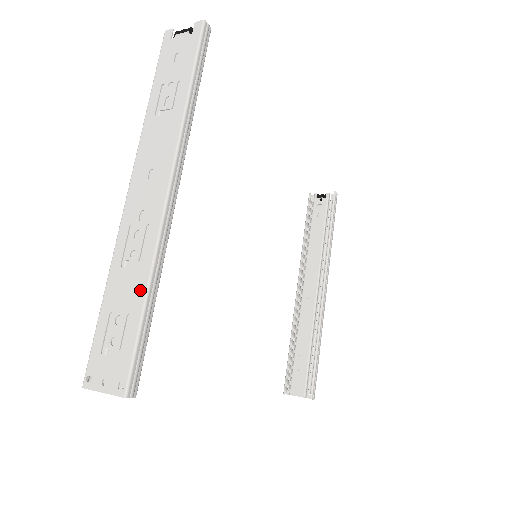
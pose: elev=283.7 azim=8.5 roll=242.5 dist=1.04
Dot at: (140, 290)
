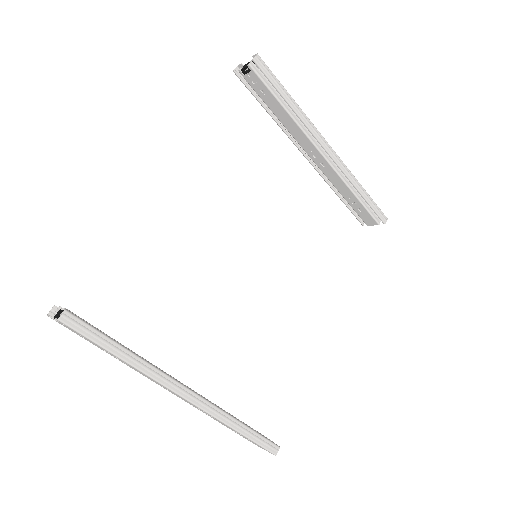
Dot at: occluded
